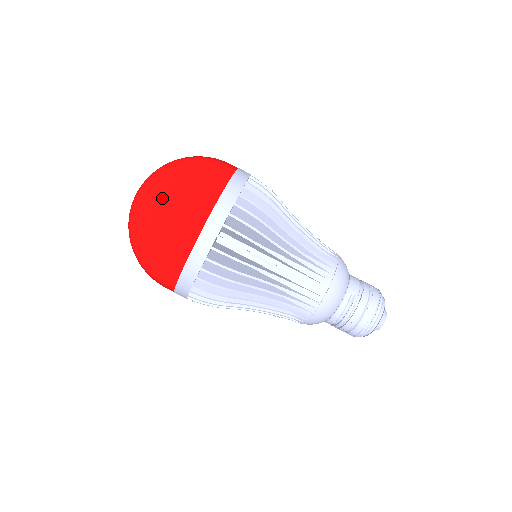
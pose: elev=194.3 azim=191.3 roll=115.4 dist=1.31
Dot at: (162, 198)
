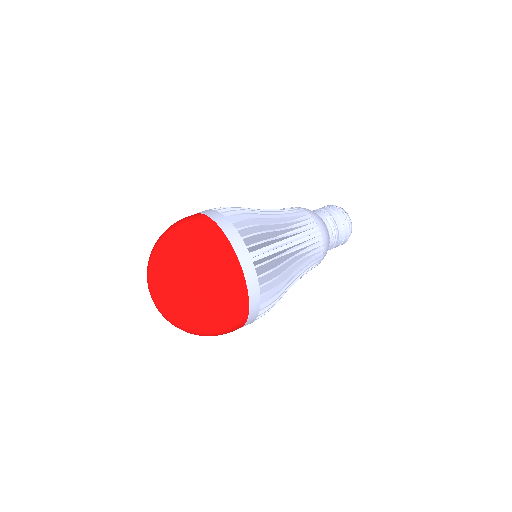
Dot at: (195, 271)
